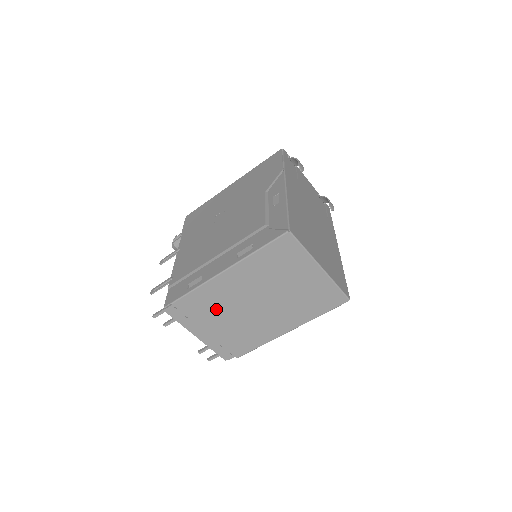
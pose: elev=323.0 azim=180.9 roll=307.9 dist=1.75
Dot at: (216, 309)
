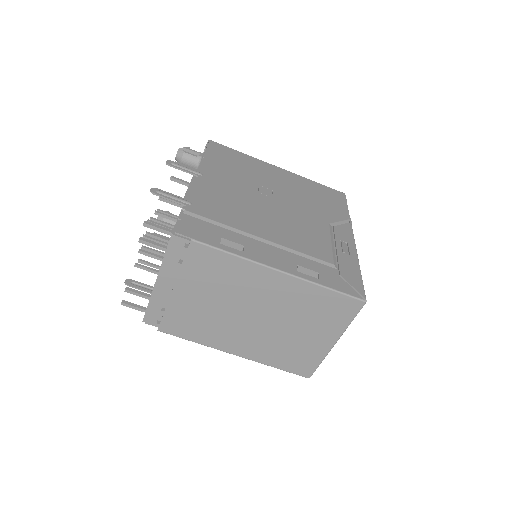
Dot at: (217, 284)
